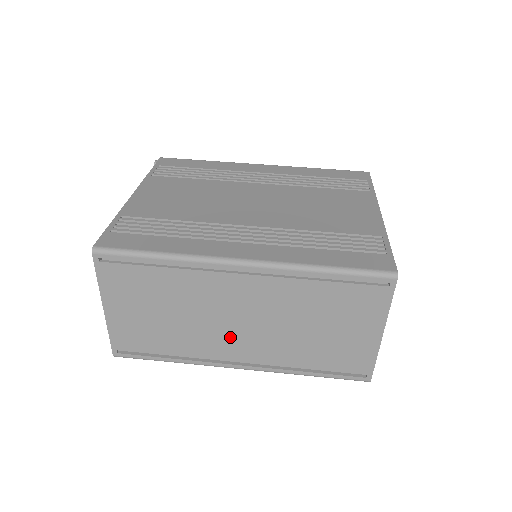
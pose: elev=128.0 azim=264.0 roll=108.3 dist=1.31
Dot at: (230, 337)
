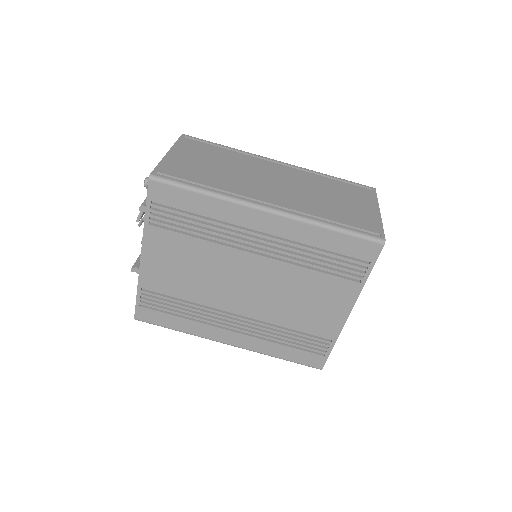
Dot at: occluded
